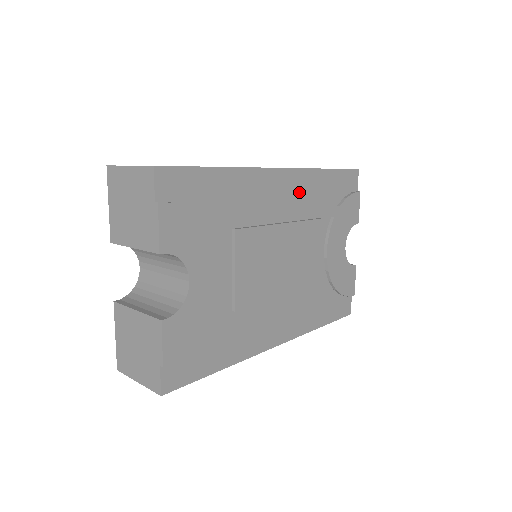
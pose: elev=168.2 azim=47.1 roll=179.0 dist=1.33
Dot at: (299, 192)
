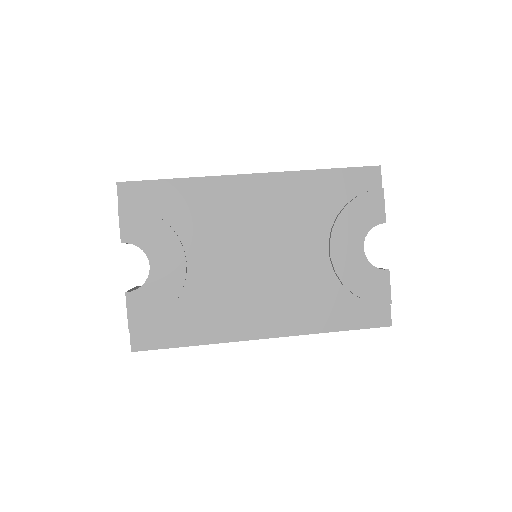
Dot at: (281, 194)
